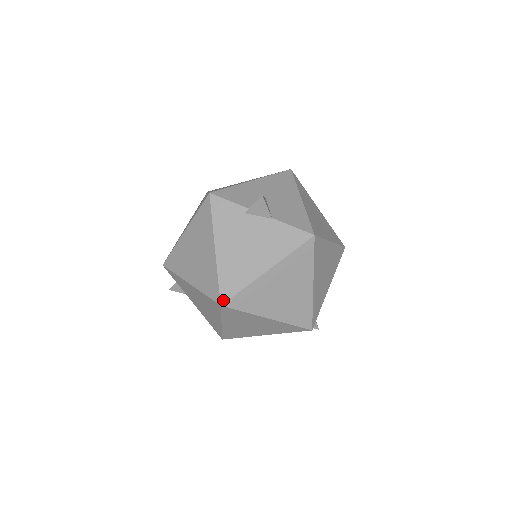
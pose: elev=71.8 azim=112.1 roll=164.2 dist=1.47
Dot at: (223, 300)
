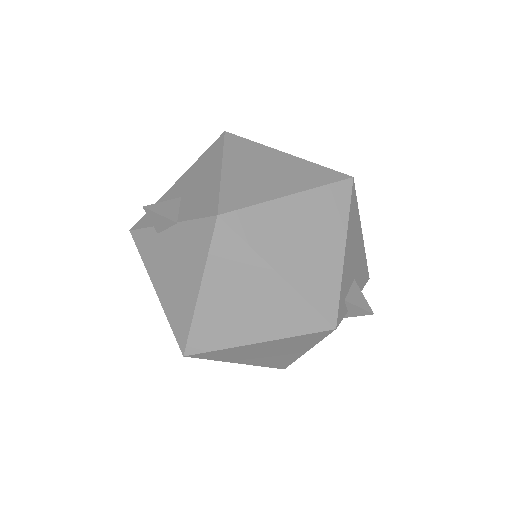
Dot at: (182, 349)
